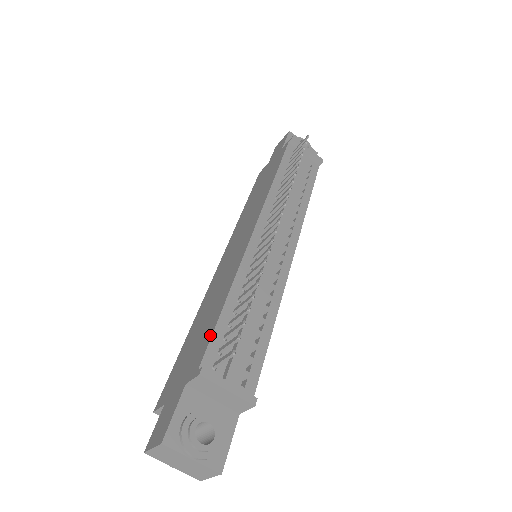
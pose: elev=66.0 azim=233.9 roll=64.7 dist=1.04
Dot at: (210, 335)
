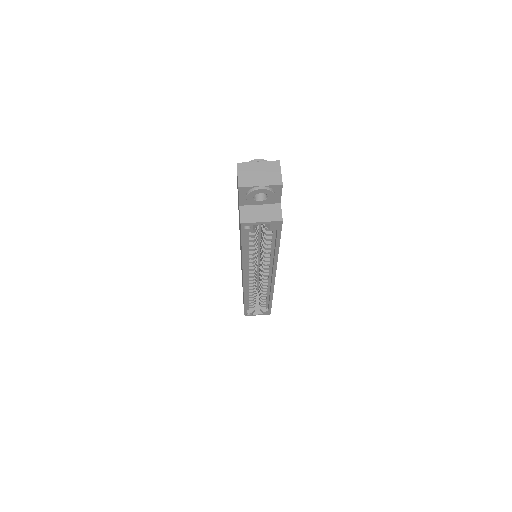
Dot at: occluded
